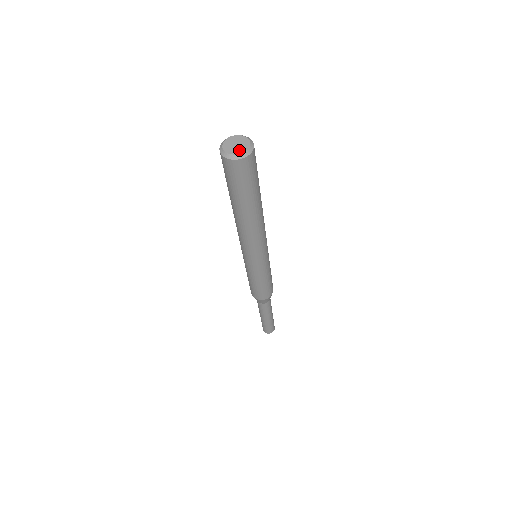
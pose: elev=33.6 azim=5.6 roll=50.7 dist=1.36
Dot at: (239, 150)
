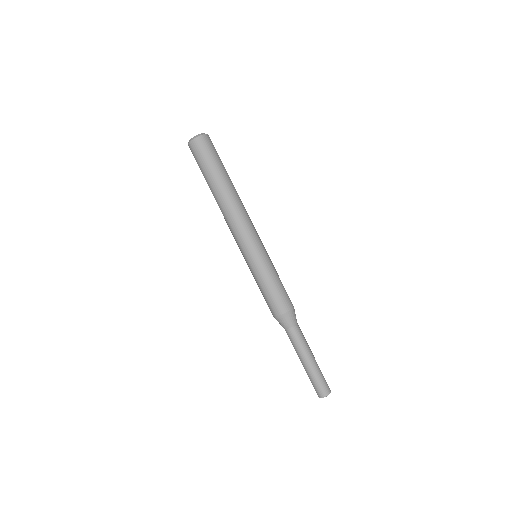
Dot at: occluded
